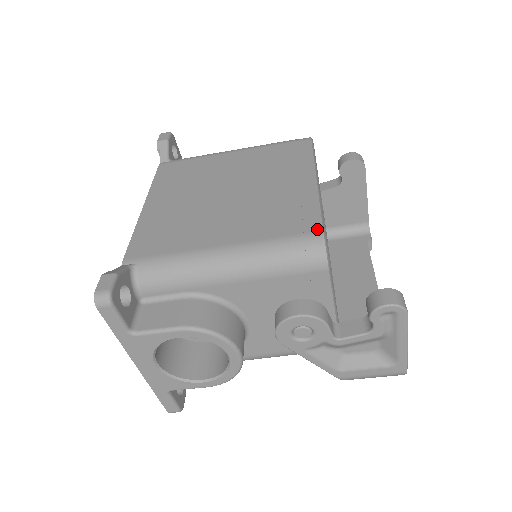
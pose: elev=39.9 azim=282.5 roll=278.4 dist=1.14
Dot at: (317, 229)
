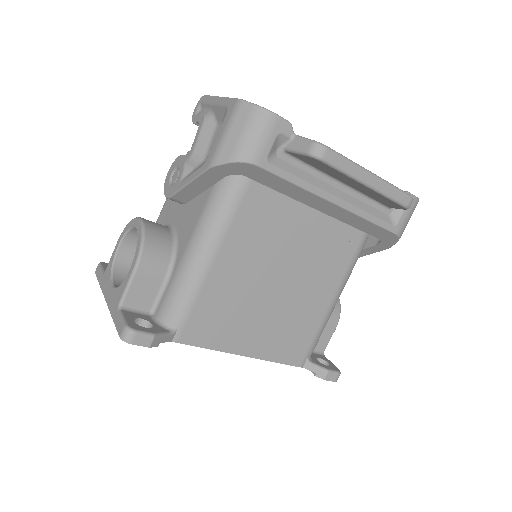
Dot at: occluded
